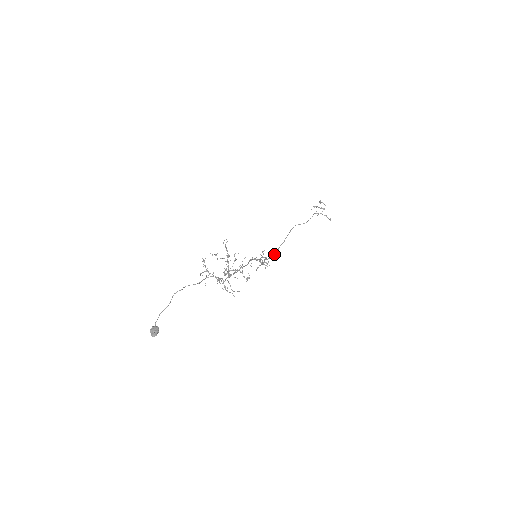
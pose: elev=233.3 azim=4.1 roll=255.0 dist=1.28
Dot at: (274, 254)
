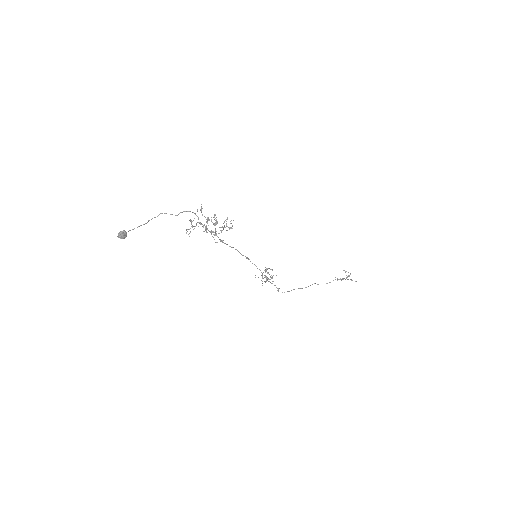
Dot at: (289, 291)
